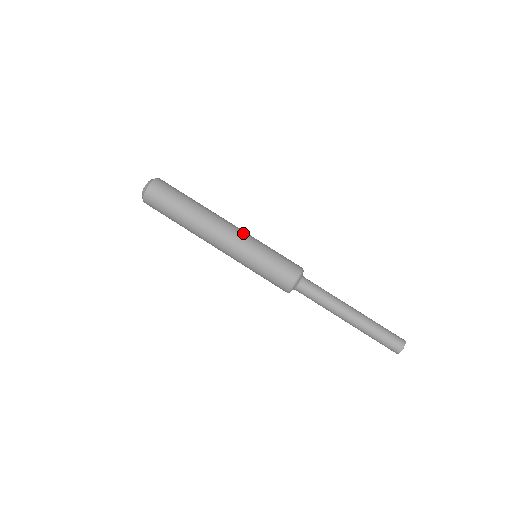
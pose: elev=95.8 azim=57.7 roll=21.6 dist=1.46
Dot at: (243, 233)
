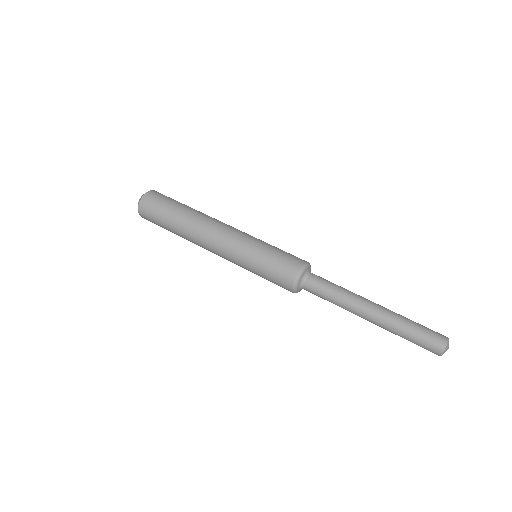
Dot at: (234, 235)
